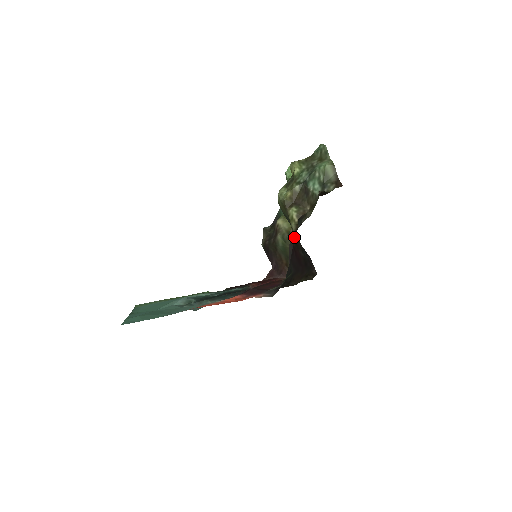
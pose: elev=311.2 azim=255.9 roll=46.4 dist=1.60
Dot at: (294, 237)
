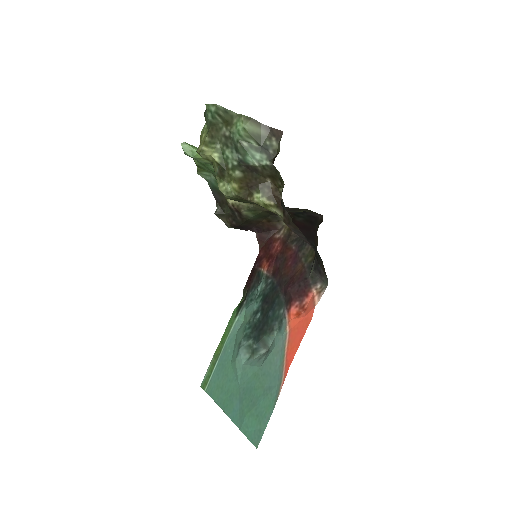
Dot at: occluded
